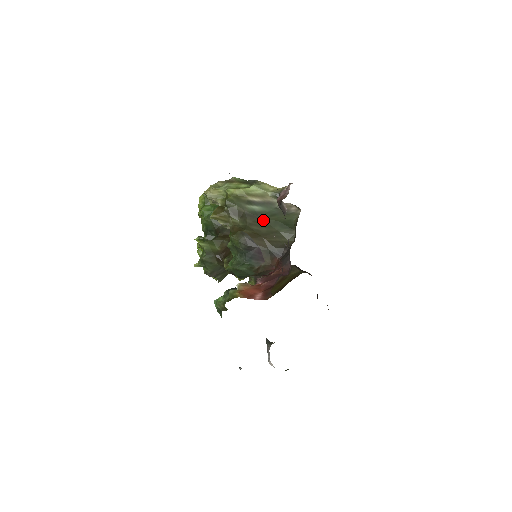
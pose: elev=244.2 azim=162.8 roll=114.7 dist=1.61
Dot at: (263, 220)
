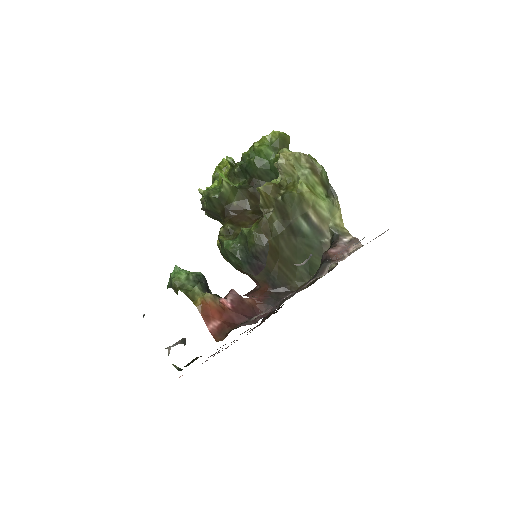
Dot at: (297, 243)
